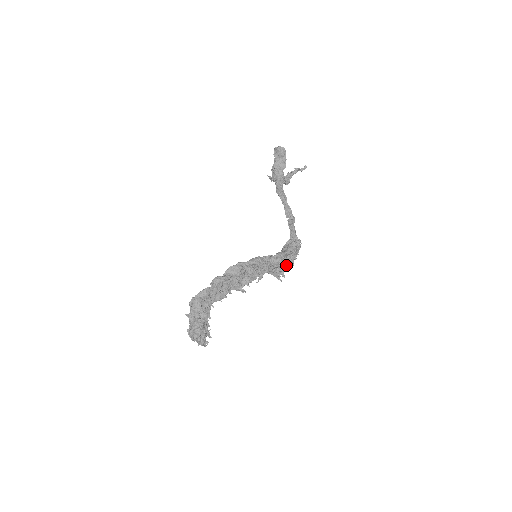
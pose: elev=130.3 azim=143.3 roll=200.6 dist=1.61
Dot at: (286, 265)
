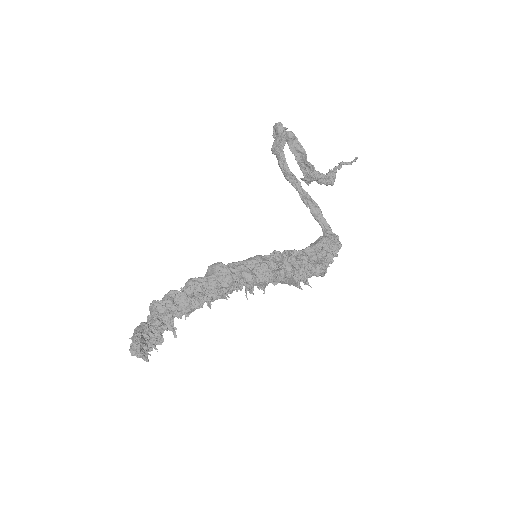
Dot at: (311, 268)
